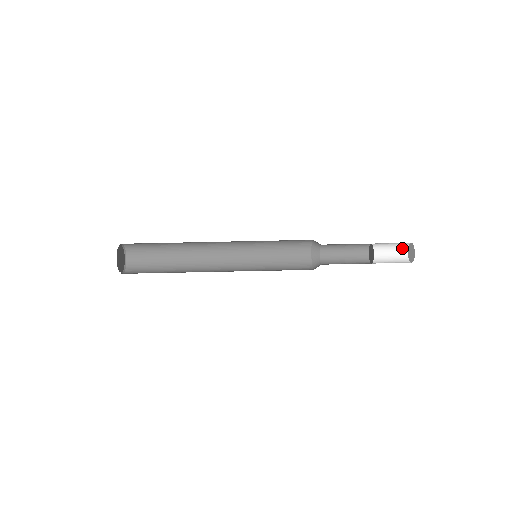
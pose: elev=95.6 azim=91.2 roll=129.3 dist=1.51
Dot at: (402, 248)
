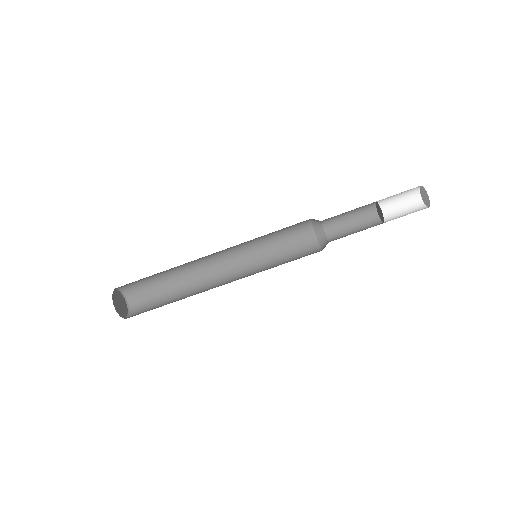
Dot at: (413, 194)
